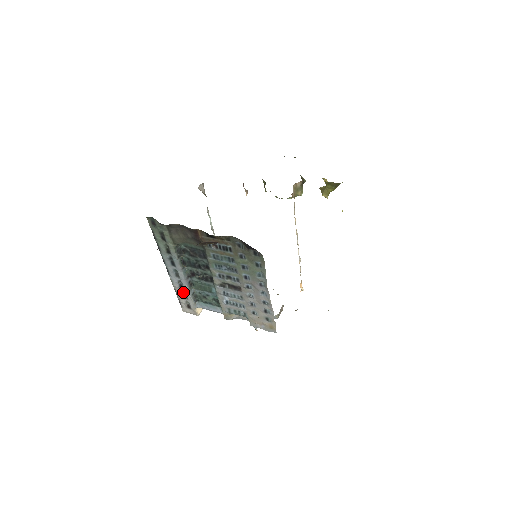
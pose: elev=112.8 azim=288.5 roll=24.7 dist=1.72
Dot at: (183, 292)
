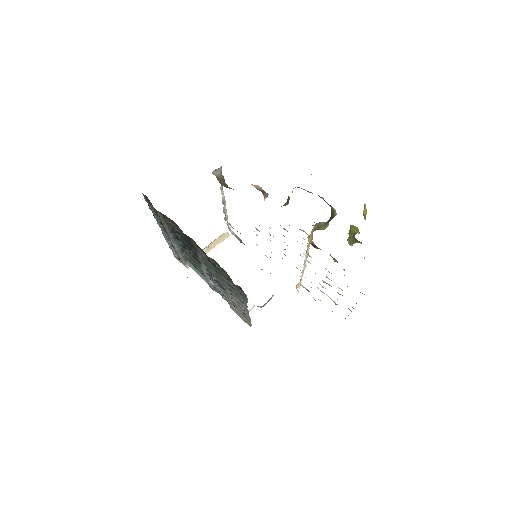
Dot at: occluded
